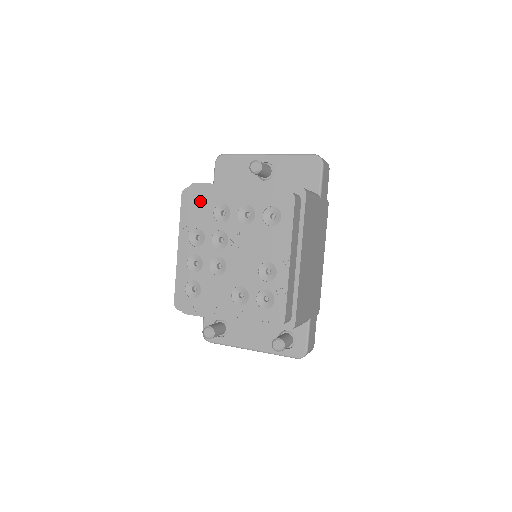
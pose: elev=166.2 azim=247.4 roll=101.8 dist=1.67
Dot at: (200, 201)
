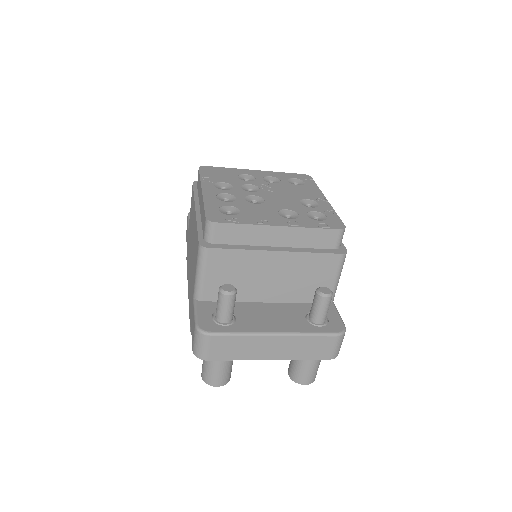
Dot at: (221, 172)
